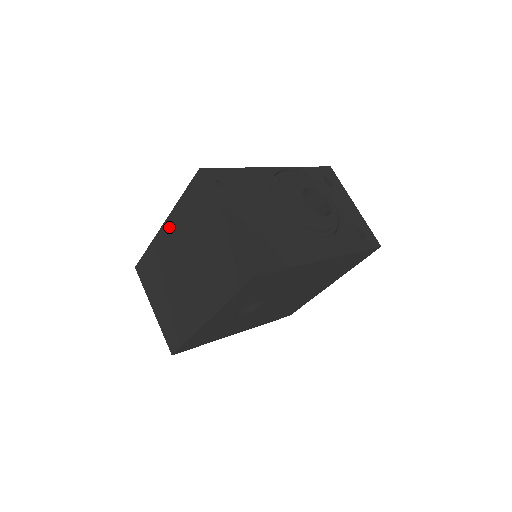
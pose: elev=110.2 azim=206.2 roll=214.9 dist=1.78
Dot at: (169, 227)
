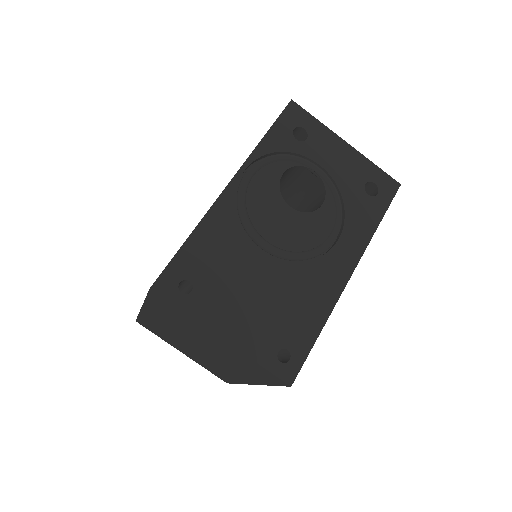
Dot at: (151, 314)
